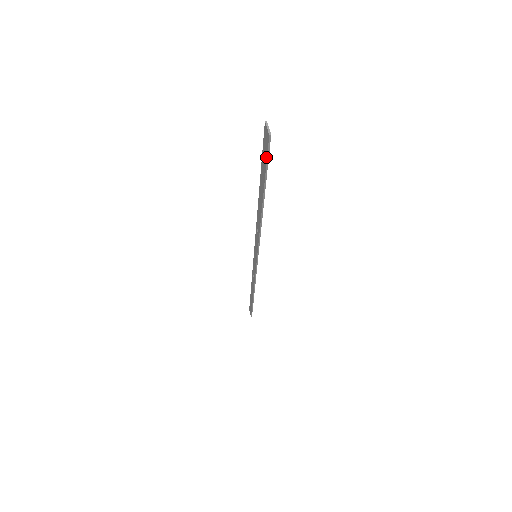
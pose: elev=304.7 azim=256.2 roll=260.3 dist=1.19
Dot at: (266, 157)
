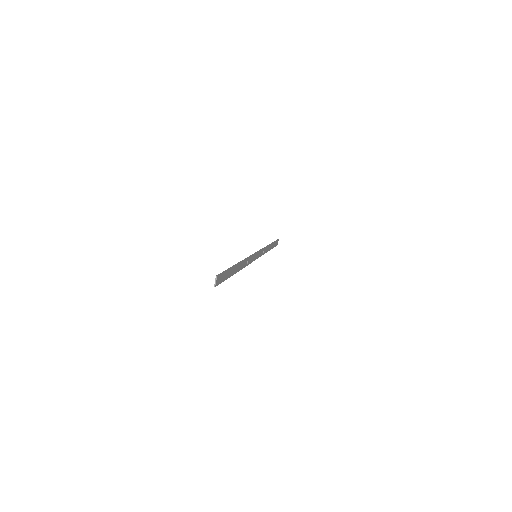
Dot at: (221, 281)
